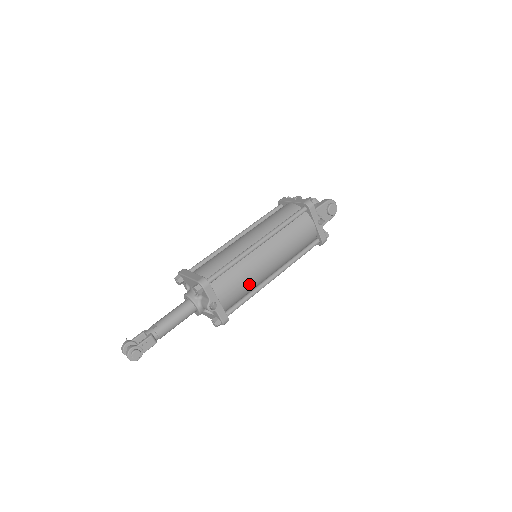
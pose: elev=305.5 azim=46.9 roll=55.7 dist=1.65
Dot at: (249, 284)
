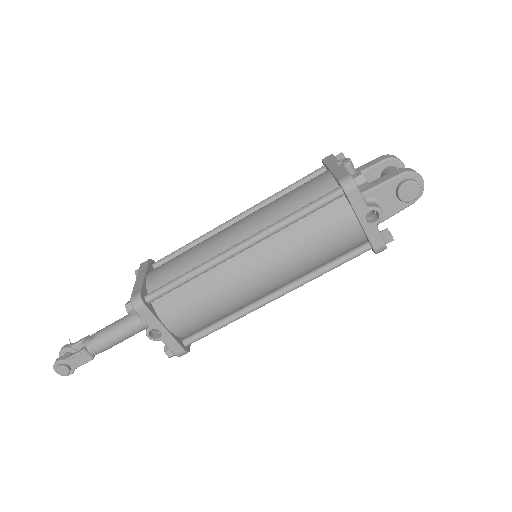
Dot at: (221, 307)
